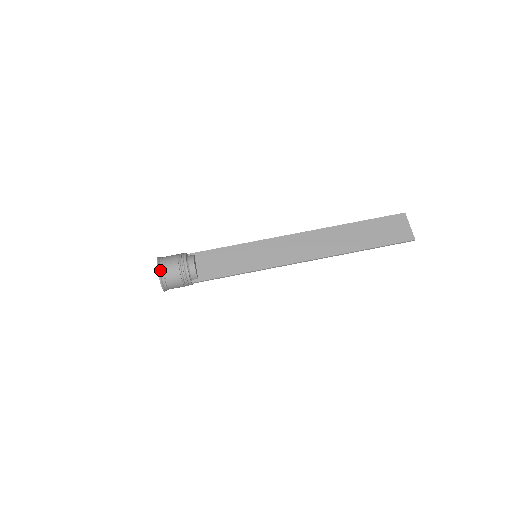
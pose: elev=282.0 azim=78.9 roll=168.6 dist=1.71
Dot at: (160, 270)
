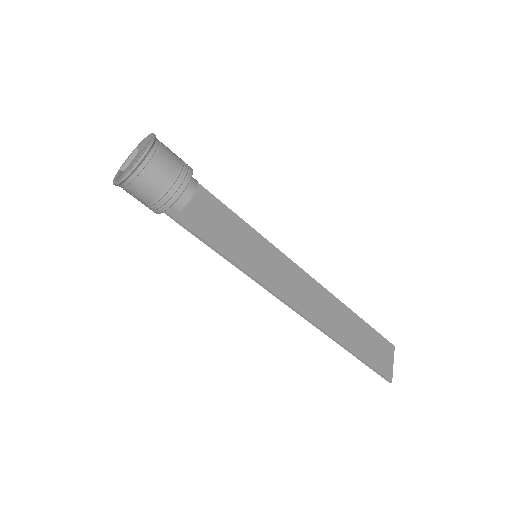
Dot at: (150, 151)
